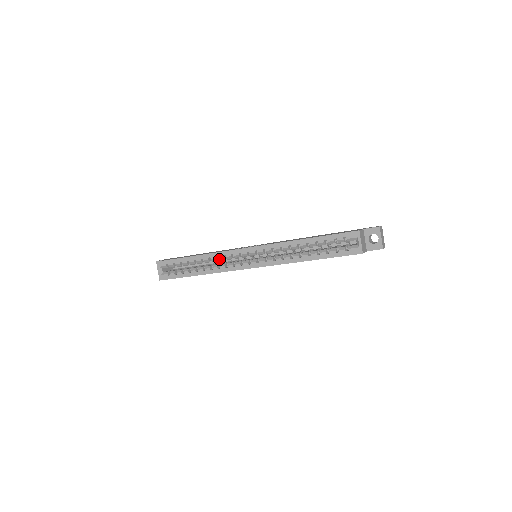
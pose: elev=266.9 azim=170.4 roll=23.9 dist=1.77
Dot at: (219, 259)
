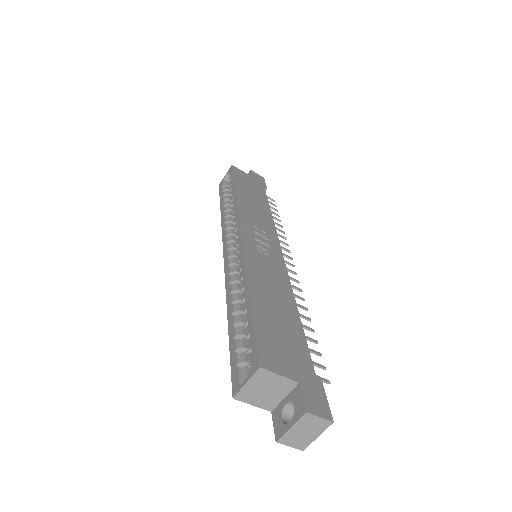
Dot at: occluded
